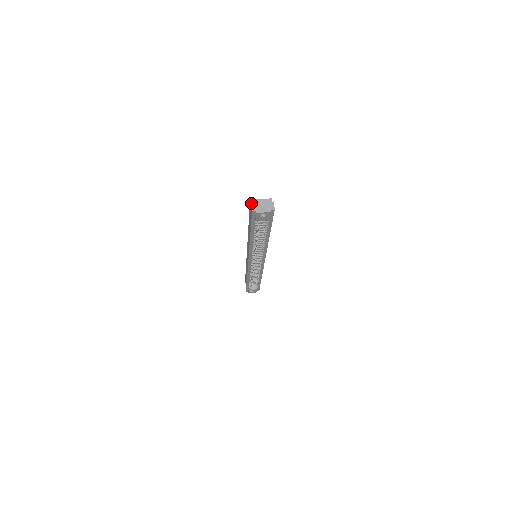
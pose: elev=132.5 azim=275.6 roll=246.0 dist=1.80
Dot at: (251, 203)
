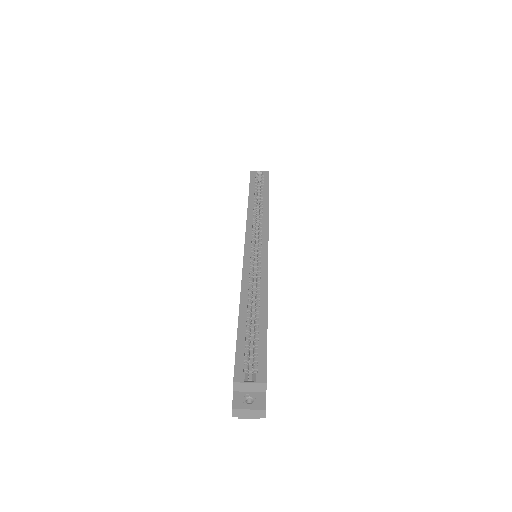
Dot at: occluded
